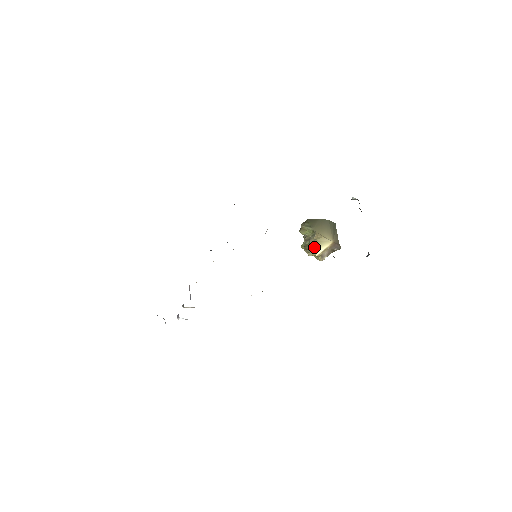
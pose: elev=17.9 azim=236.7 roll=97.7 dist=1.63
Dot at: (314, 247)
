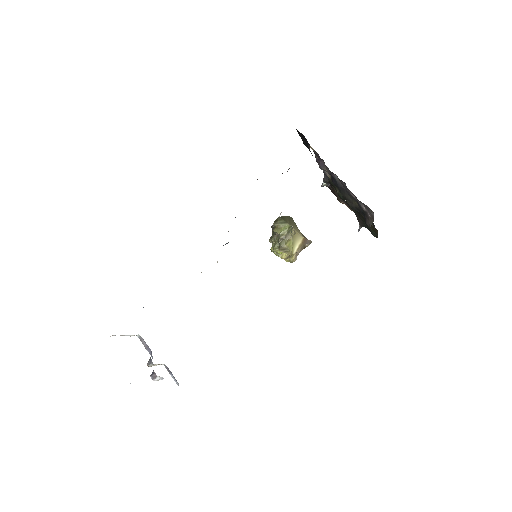
Dot at: (291, 245)
